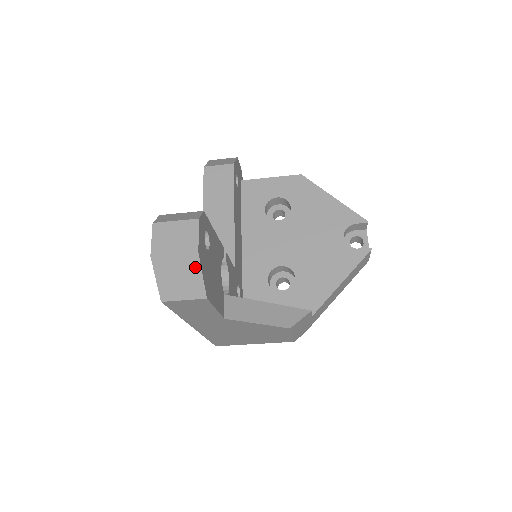
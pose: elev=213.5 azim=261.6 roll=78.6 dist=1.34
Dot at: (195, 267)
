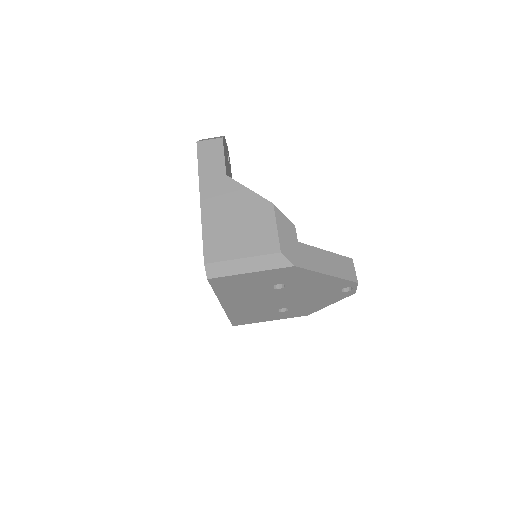
Dot at: occluded
